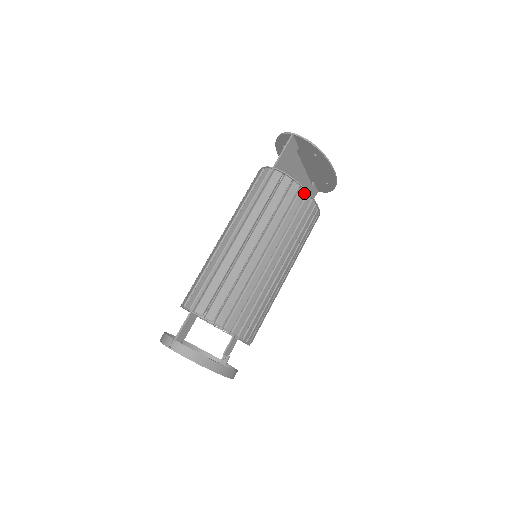
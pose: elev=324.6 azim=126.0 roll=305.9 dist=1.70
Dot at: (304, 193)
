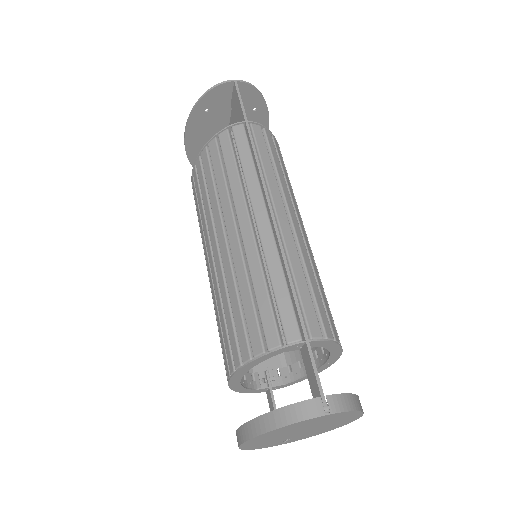
Dot at: occluded
